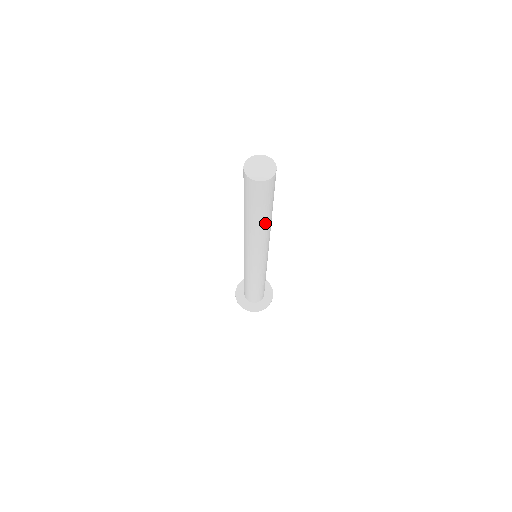
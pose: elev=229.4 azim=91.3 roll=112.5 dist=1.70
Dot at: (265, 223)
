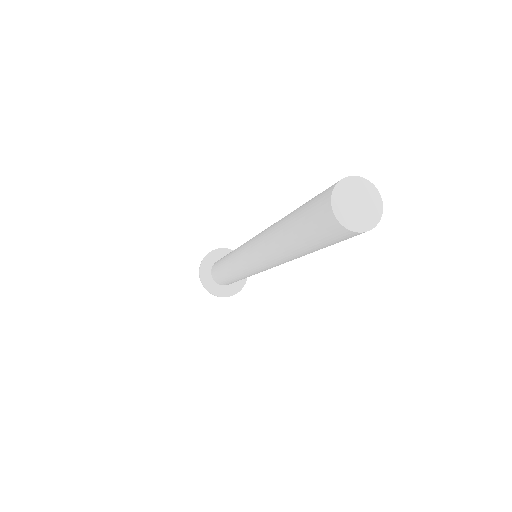
Dot at: (299, 254)
